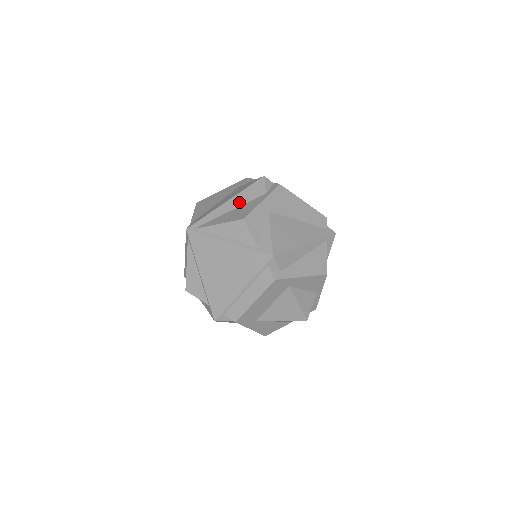
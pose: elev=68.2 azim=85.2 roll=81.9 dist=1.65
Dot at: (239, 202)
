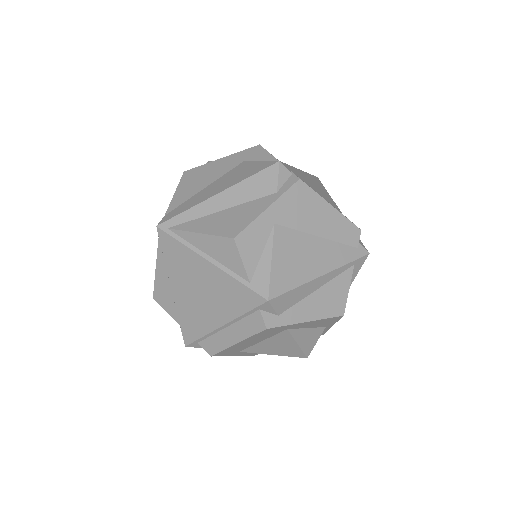
Dot at: (236, 198)
